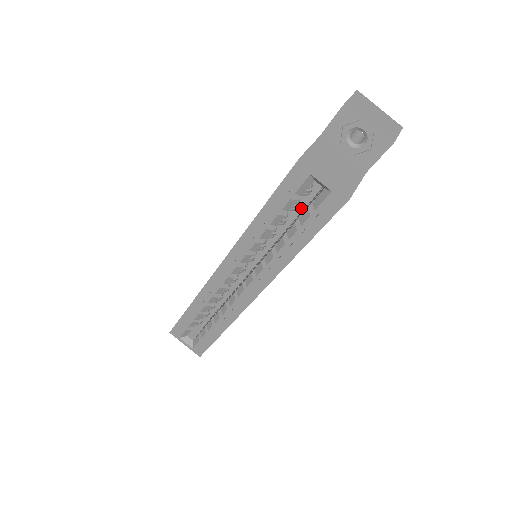
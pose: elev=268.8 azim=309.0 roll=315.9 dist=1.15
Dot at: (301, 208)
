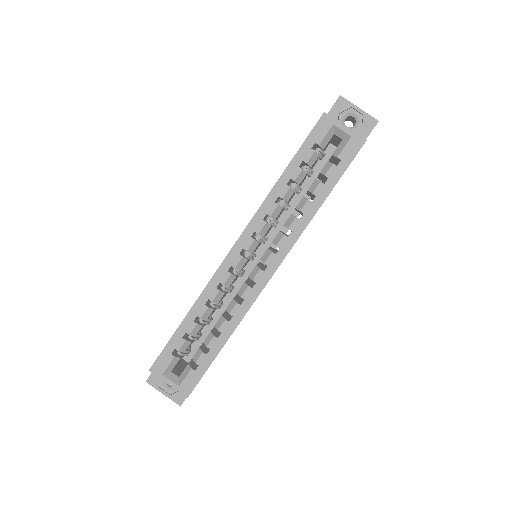
Dot at: (302, 195)
